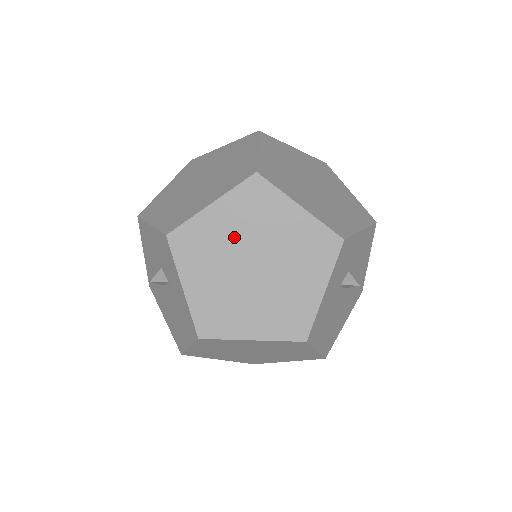
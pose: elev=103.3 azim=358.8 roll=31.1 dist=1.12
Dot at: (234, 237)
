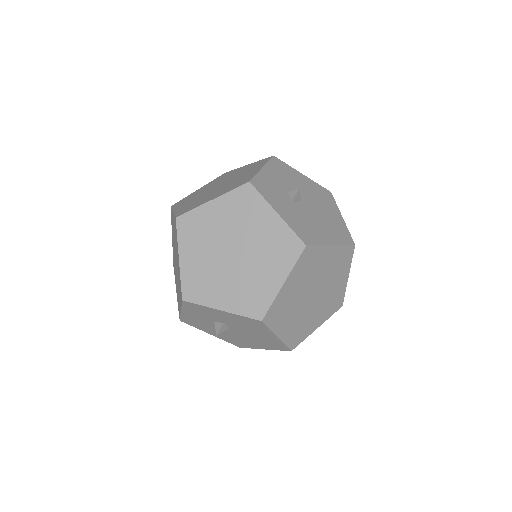
Dot at: (207, 256)
